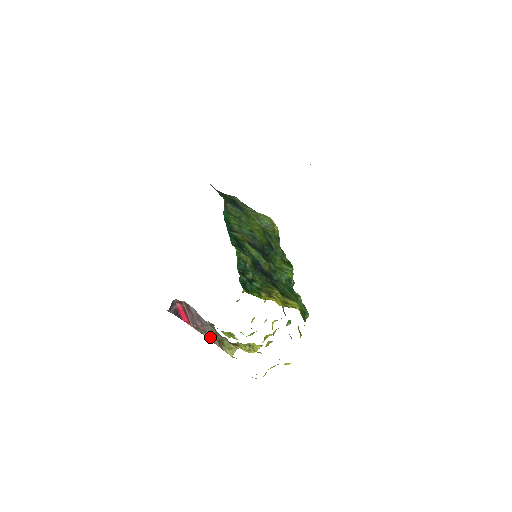
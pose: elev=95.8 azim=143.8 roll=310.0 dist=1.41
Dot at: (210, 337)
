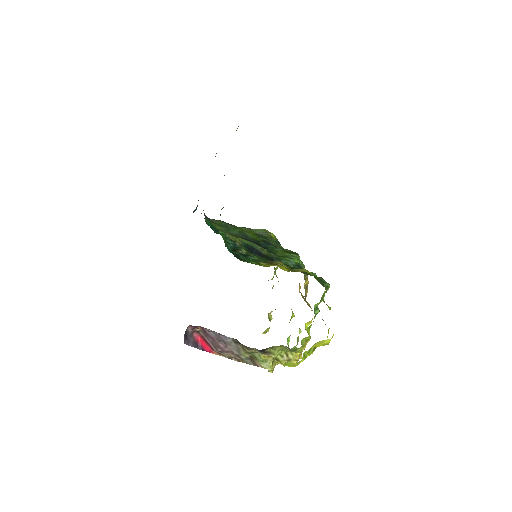
Dot at: (240, 358)
